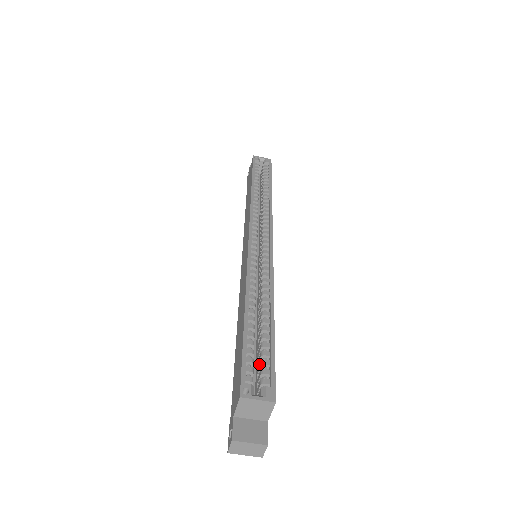
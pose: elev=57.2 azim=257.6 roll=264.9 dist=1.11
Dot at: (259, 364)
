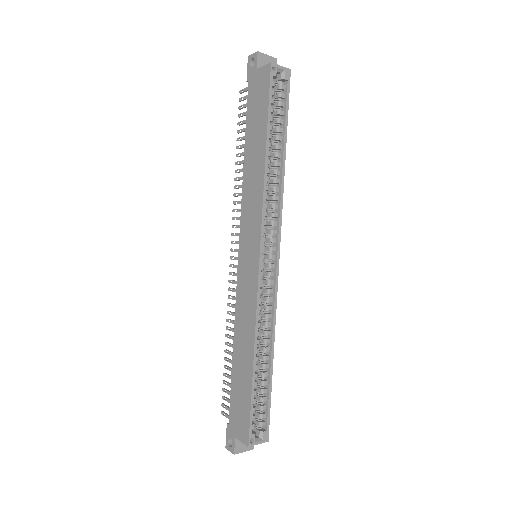
Dot at: (257, 405)
